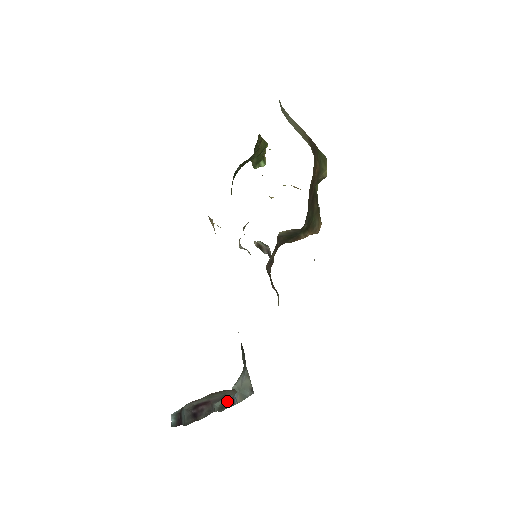
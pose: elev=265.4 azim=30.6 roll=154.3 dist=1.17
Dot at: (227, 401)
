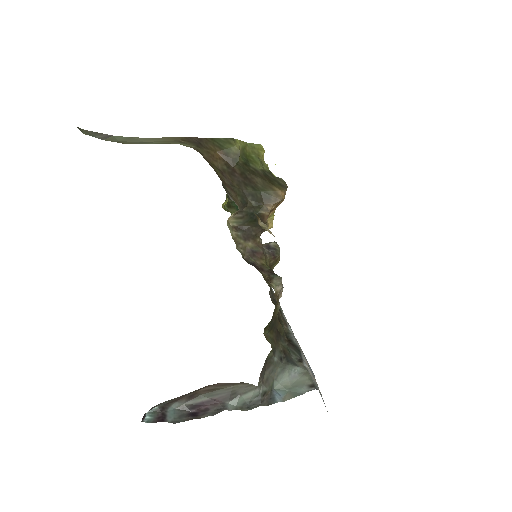
Dot at: (254, 399)
